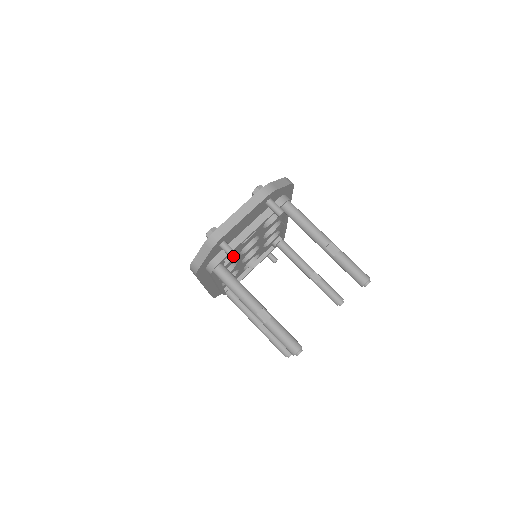
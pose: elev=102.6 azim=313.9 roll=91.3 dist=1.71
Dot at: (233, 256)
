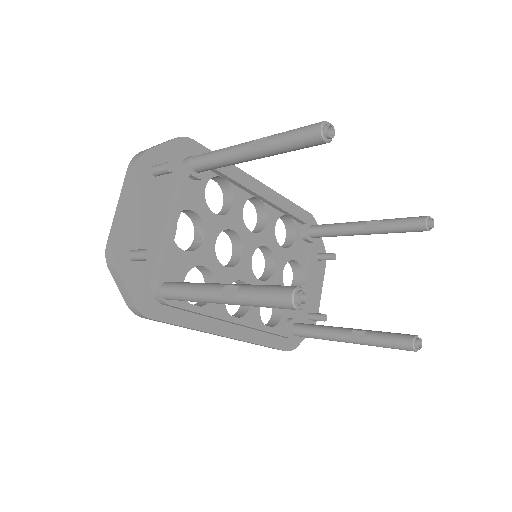
Dot at: (142, 255)
